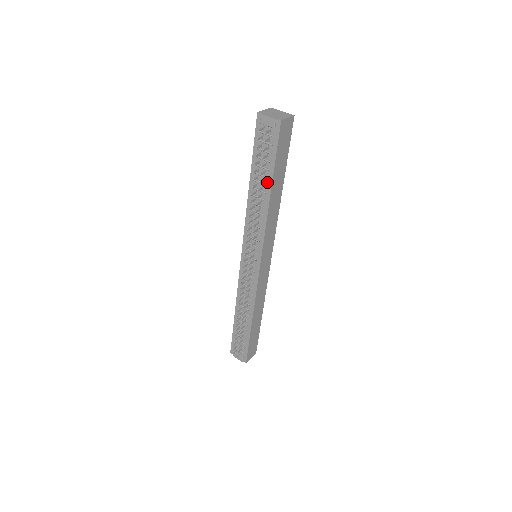
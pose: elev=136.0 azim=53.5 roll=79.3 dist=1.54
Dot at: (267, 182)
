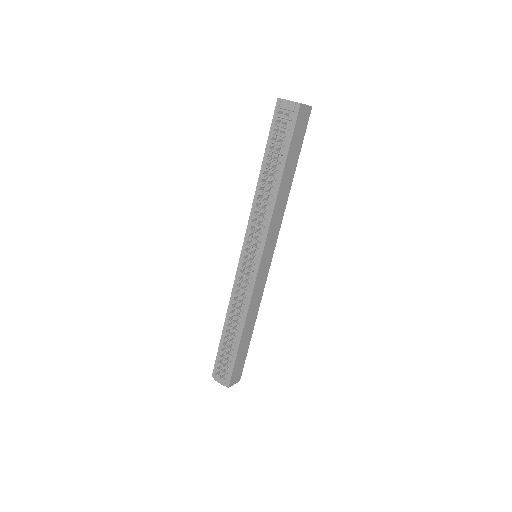
Dot at: (279, 168)
